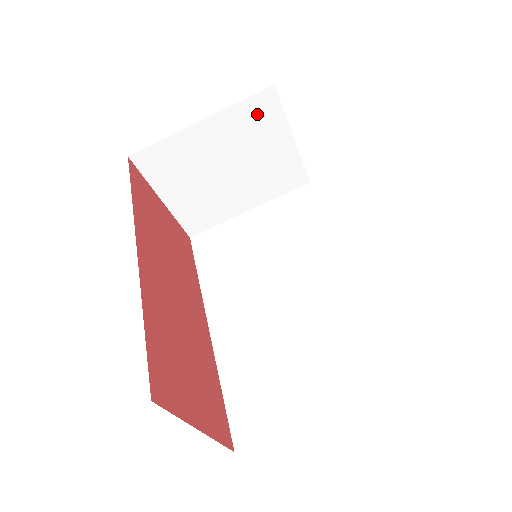
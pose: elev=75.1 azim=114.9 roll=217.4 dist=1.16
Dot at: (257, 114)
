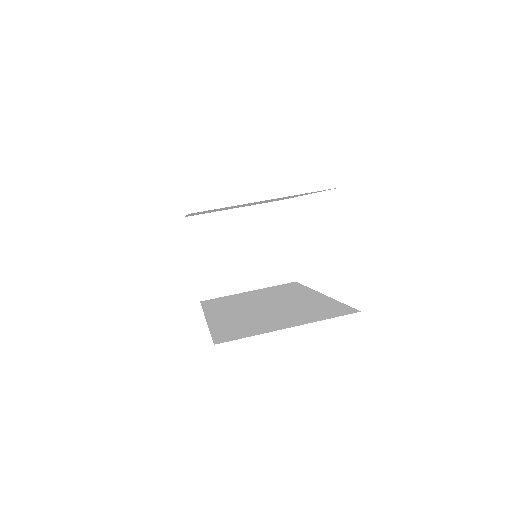
Dot at: (269, 216)
